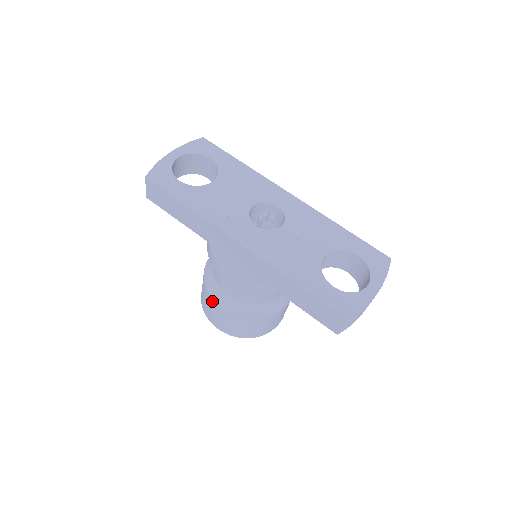
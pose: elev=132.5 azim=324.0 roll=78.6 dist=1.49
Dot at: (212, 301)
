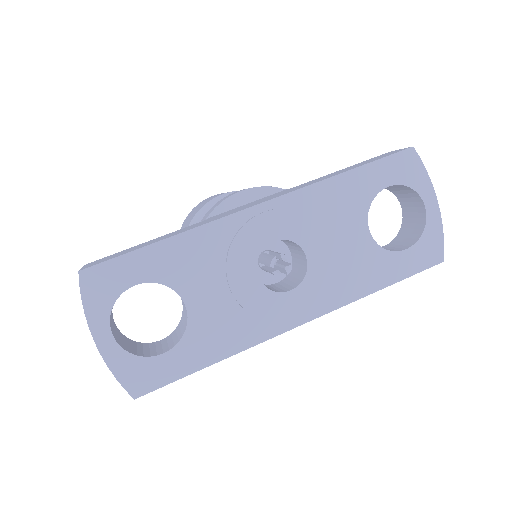
Dot at: occluded
